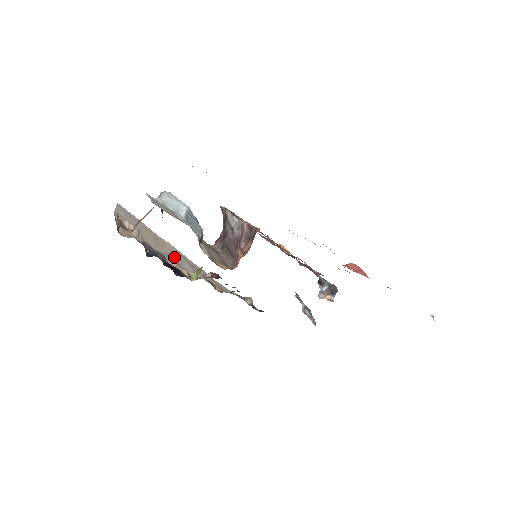
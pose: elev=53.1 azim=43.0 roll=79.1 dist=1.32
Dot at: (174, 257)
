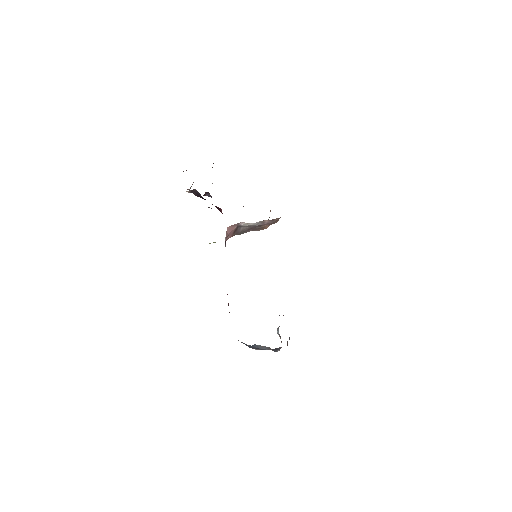
Dot at: occluded
